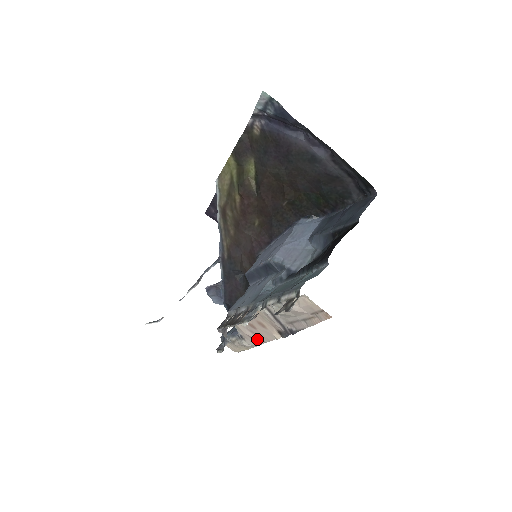
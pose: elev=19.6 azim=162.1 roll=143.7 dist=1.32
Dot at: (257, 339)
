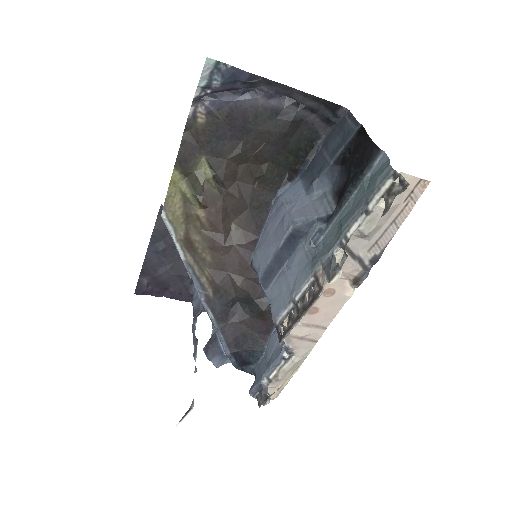
Dot at: (315, 333)
